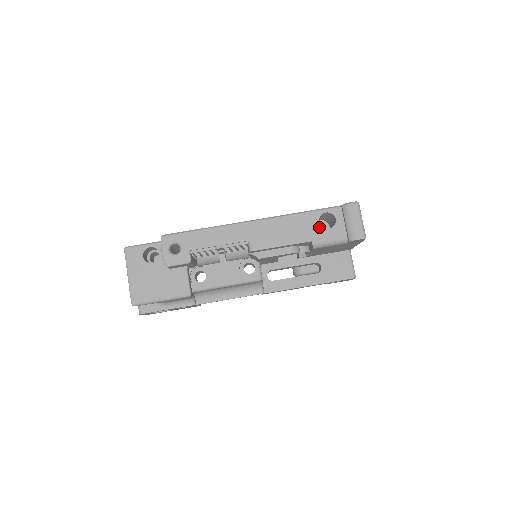
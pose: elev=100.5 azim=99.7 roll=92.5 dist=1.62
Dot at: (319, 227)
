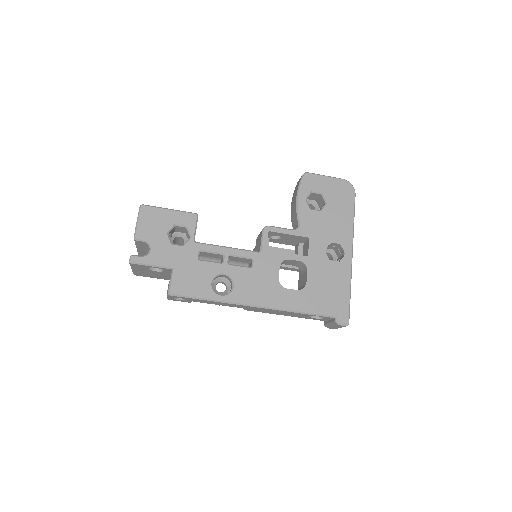
Dot at: (308, 317)
